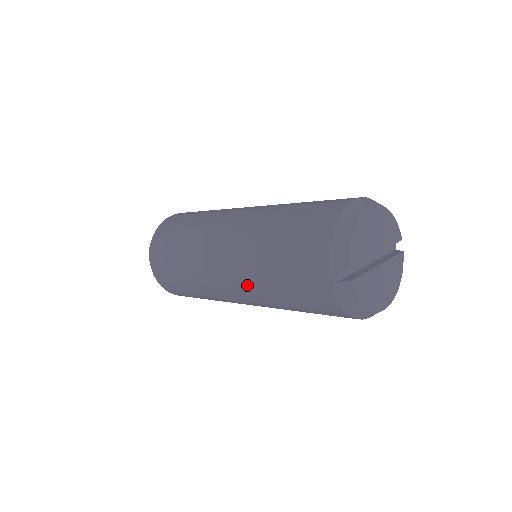
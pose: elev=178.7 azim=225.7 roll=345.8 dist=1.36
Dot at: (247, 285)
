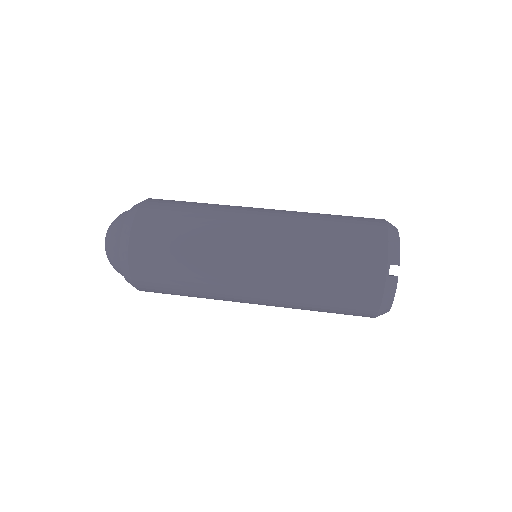
Dot at: (281, 274)
